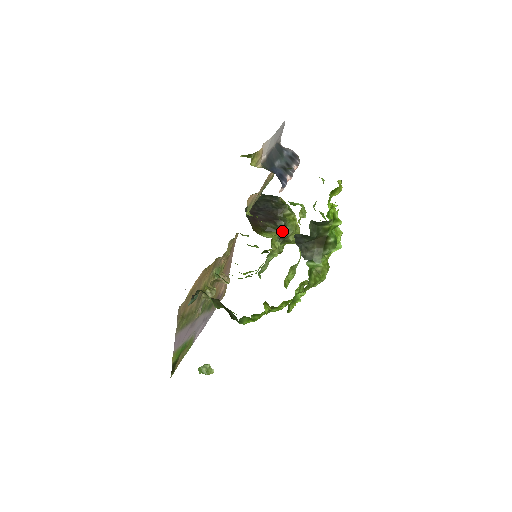
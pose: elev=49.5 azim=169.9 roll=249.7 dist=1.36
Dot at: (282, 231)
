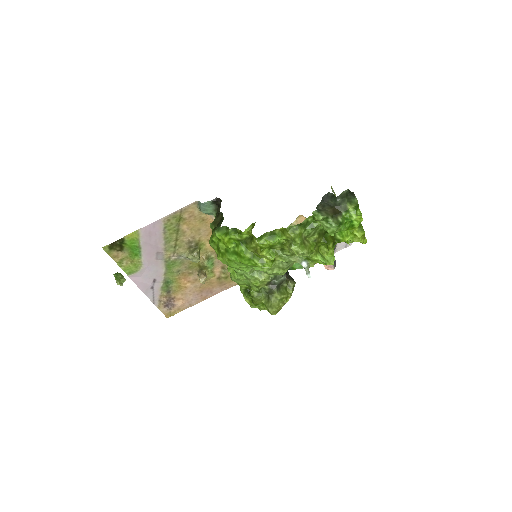
Dot at: (280, 278)
